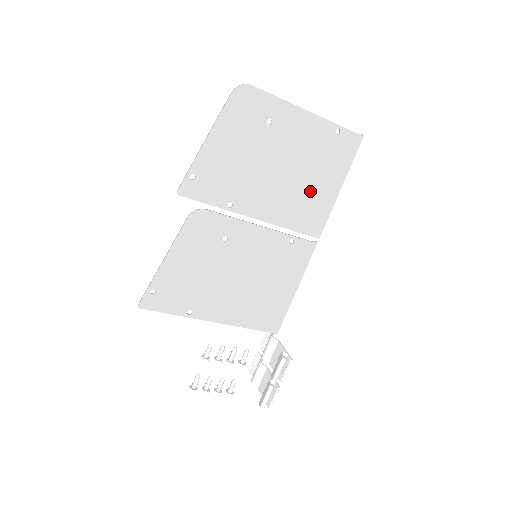
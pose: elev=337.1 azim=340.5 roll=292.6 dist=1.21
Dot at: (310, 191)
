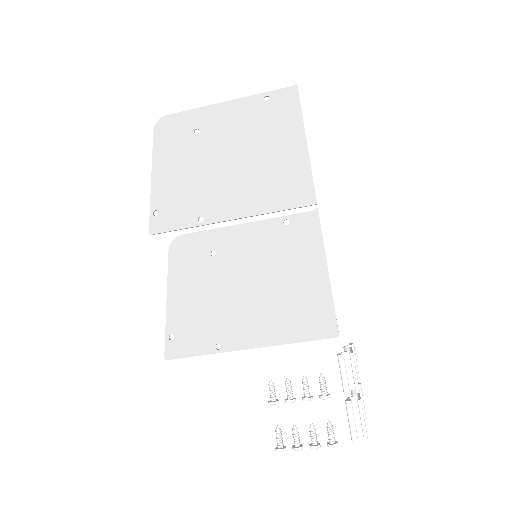
Dot at: (274, 164)
